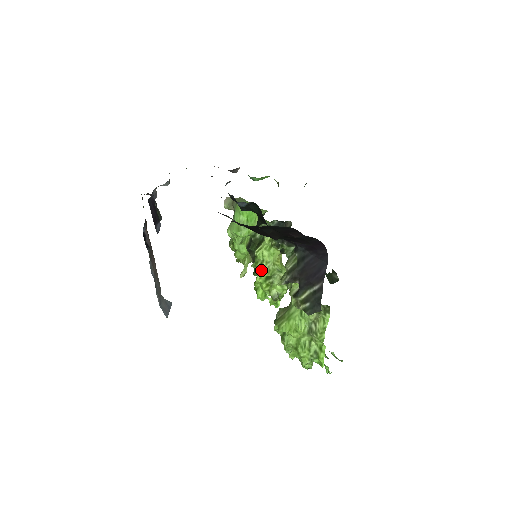
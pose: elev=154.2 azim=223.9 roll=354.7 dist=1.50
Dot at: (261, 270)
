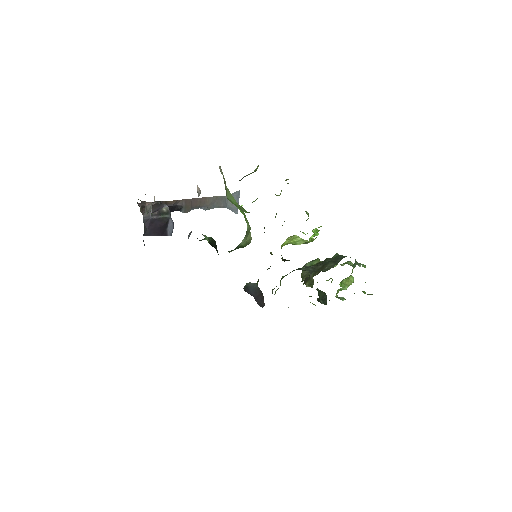
Dot at: occluded
